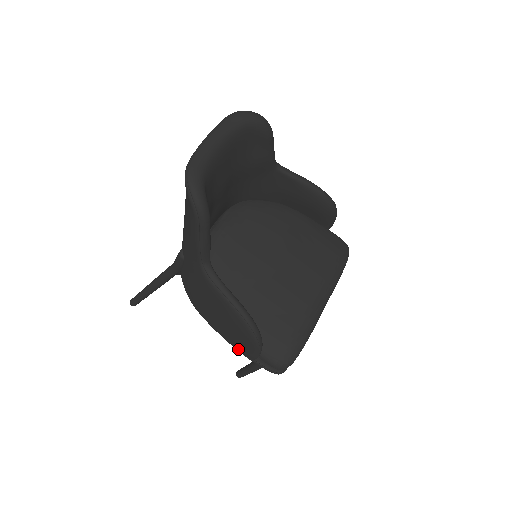
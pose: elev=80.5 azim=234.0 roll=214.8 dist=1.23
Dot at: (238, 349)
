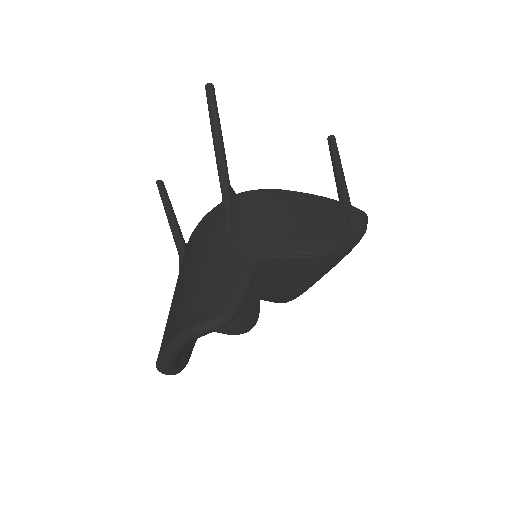
Dot at: occluded
